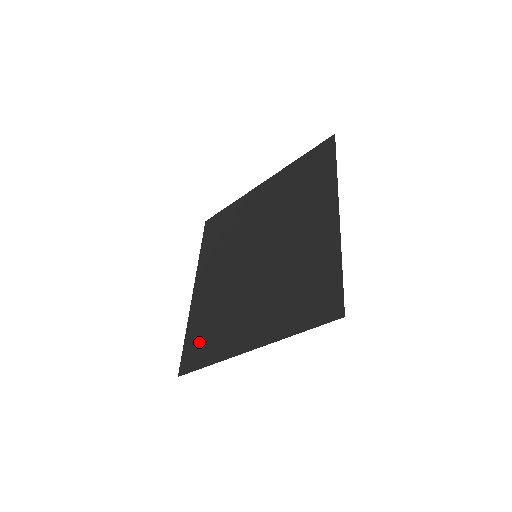
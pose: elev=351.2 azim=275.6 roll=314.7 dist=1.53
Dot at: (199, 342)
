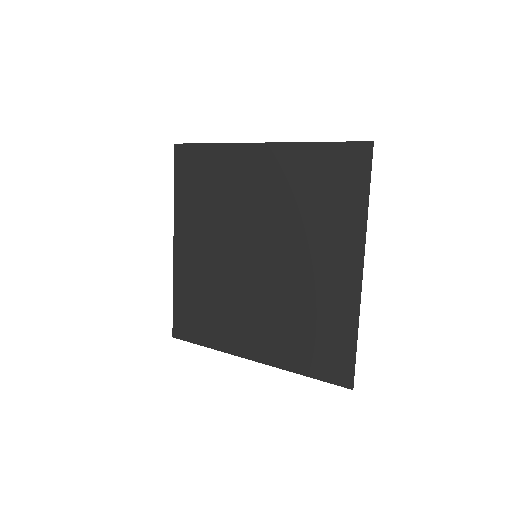
Dot at: (192, 316)
